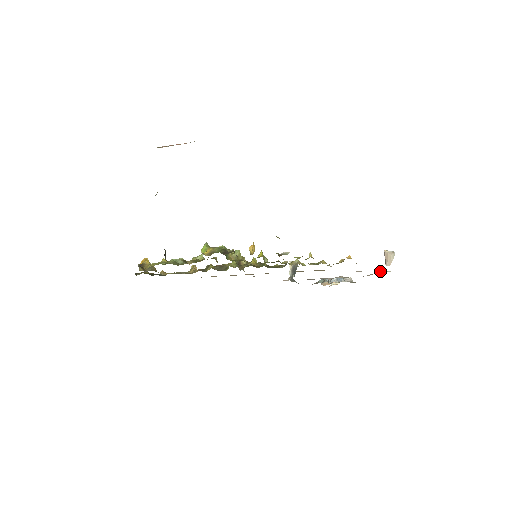
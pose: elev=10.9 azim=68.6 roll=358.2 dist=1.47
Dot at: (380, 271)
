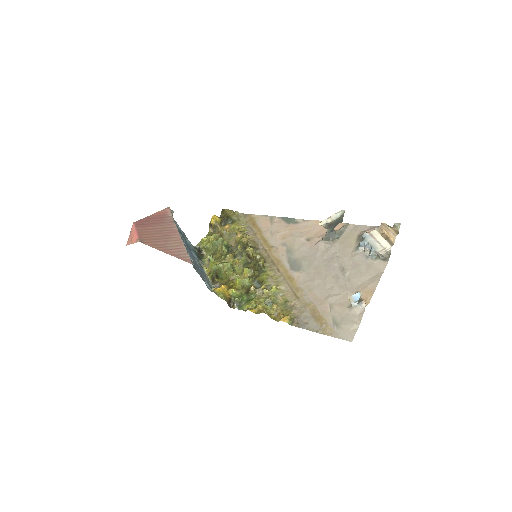
Dot at: (348, 310)
